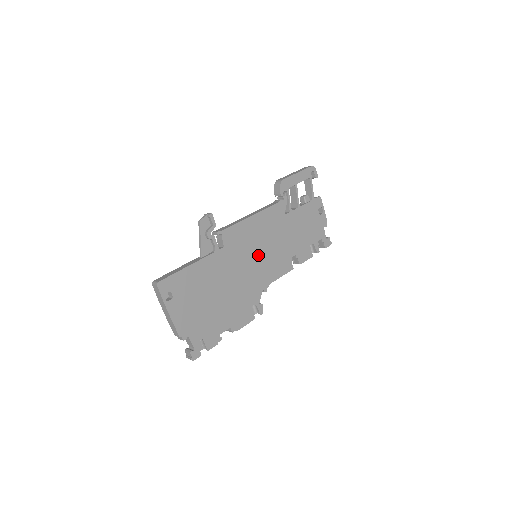
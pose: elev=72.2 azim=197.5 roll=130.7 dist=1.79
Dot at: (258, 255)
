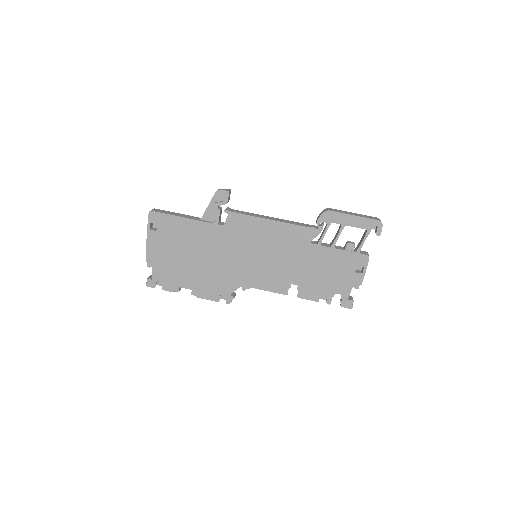
Dot at: (255, 256)
